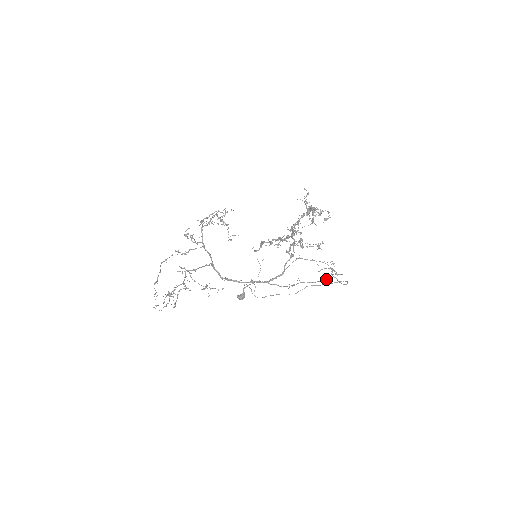
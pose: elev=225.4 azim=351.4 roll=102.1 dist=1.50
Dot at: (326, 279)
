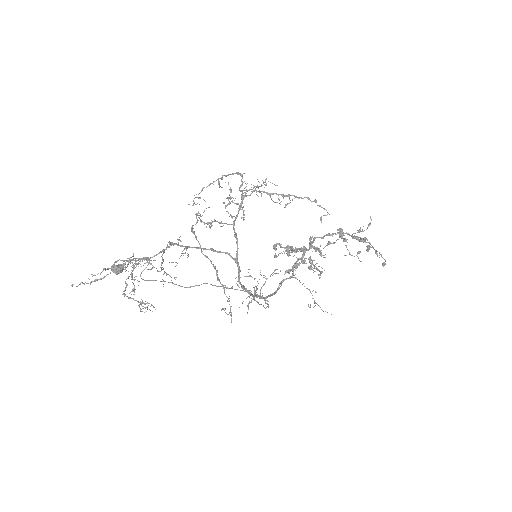
Dot at: (256, 292)
